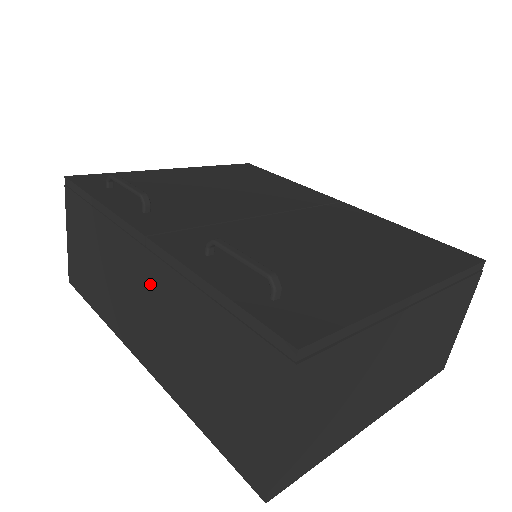
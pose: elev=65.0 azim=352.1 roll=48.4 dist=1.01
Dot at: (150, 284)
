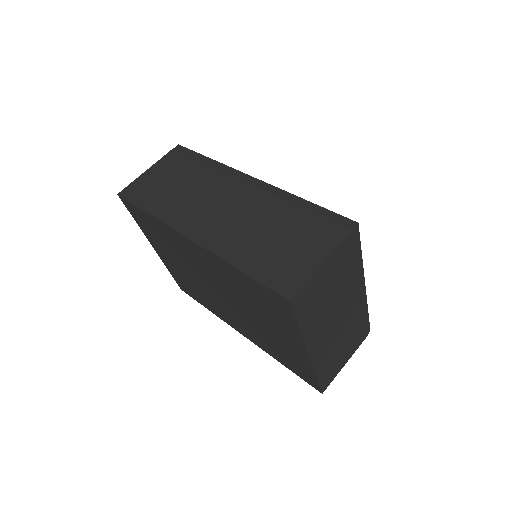
Dot at: (241, 197)
